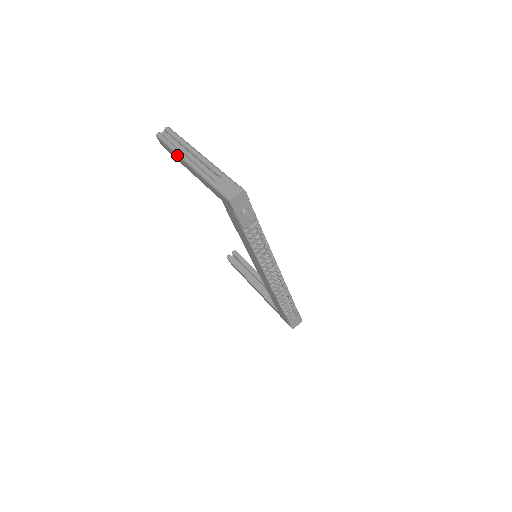
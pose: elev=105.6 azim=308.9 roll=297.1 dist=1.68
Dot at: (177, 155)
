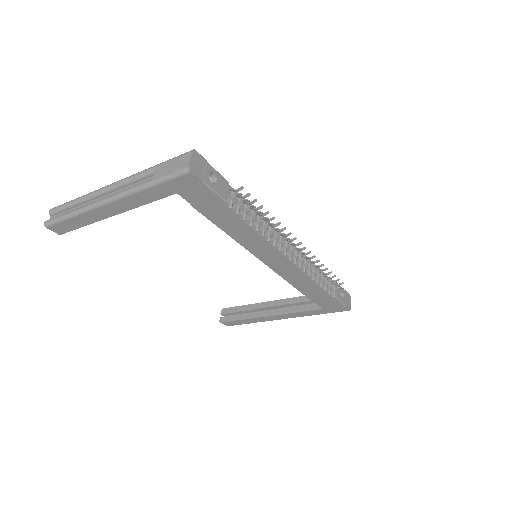
Dot at: (86, 212)
